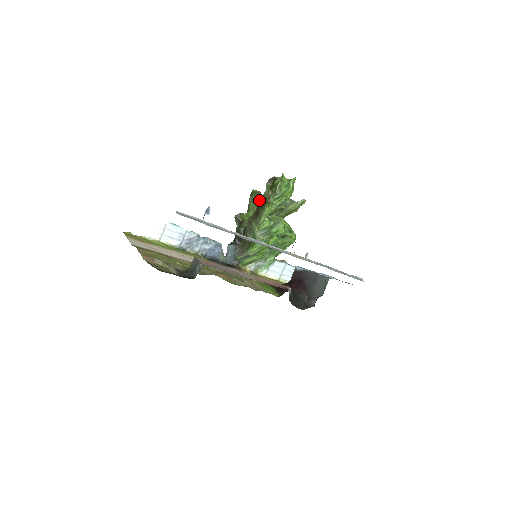
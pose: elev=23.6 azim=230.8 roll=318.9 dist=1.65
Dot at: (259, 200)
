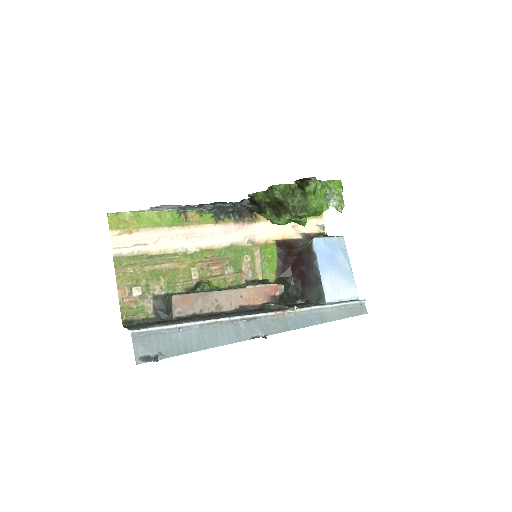
Dot at: (277, 202)
